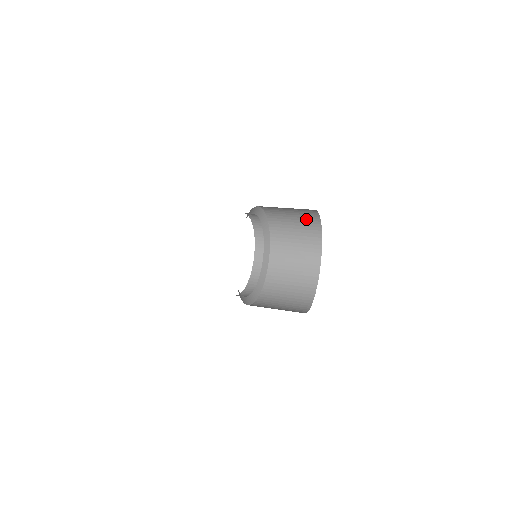
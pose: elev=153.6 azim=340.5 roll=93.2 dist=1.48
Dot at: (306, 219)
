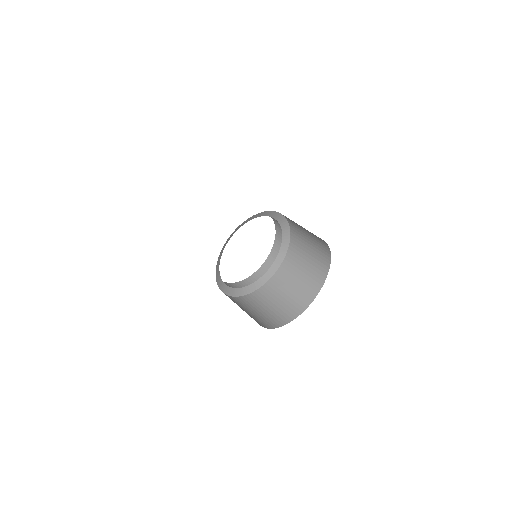
Dot at: (318, 241)
